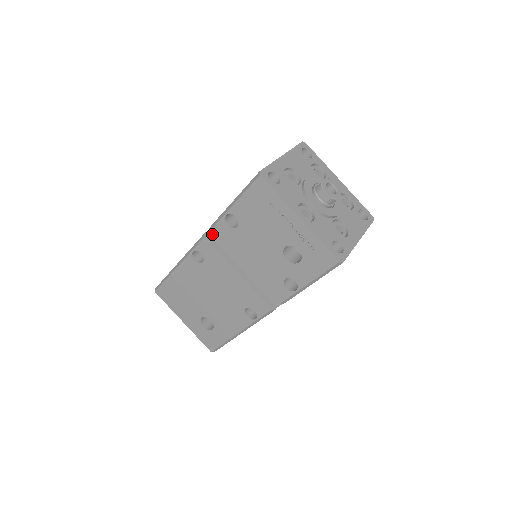
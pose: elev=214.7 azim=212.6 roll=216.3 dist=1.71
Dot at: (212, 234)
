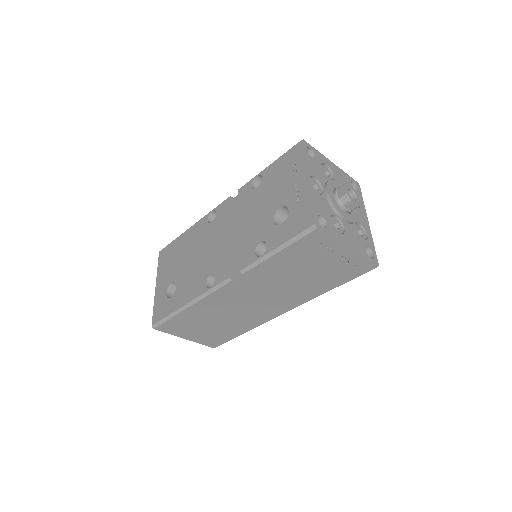
Dot at: (236, 200)
